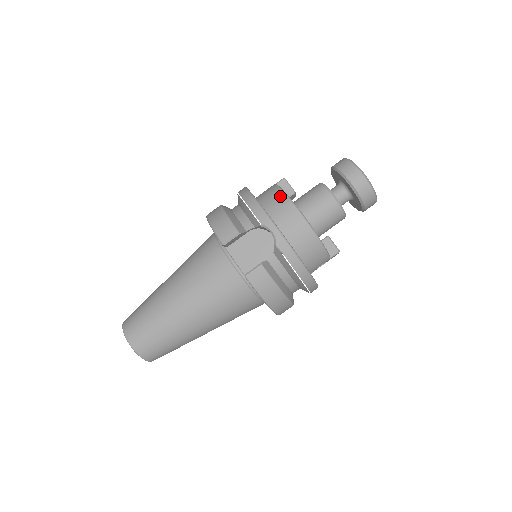
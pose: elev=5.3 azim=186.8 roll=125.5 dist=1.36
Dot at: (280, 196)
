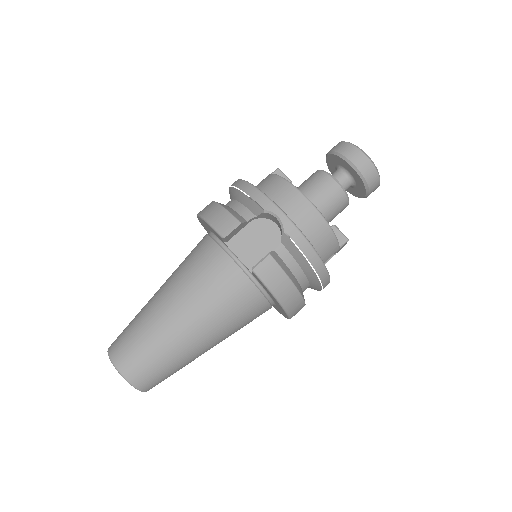
Dot at: (279, 182)
